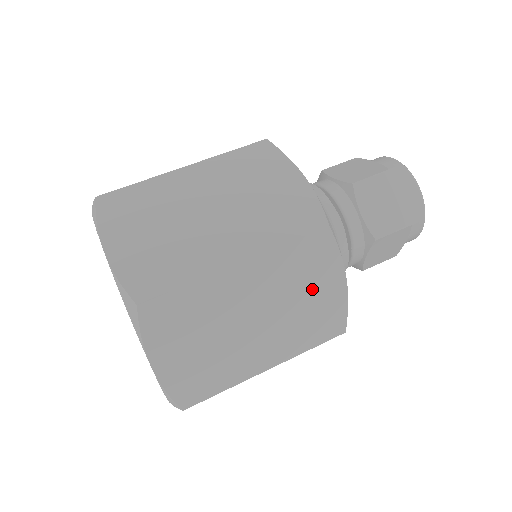
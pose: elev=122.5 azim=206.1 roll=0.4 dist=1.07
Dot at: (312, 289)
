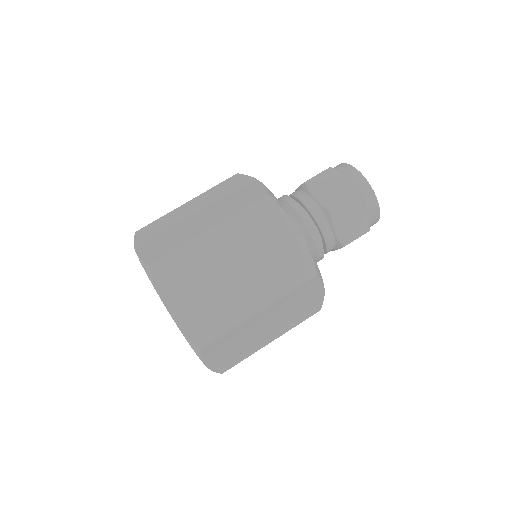
Dot at: (303, 303)
